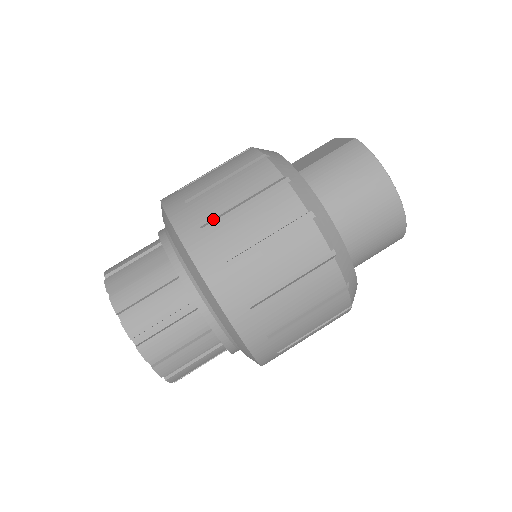
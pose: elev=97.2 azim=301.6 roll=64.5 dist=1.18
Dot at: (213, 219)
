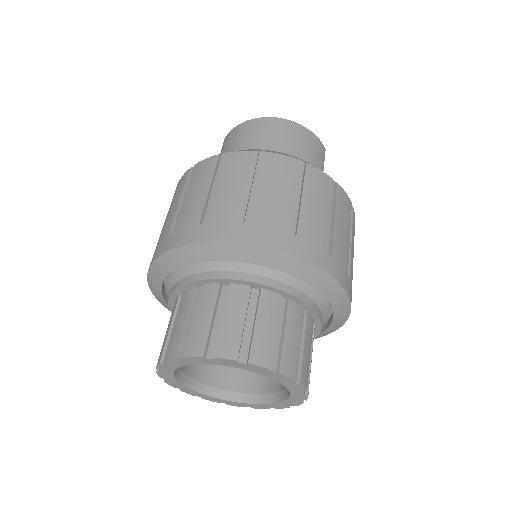
Dot at: (172, 225)
